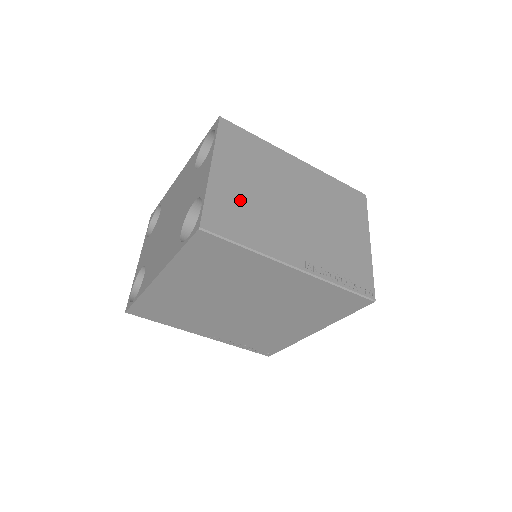
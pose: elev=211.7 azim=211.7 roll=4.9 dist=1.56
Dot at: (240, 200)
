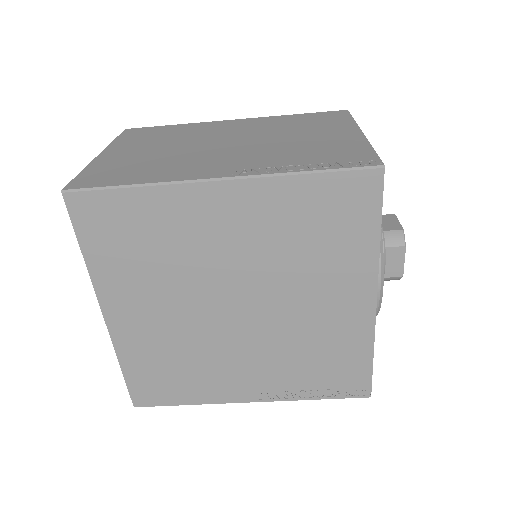
Dot at: (135, 161)
